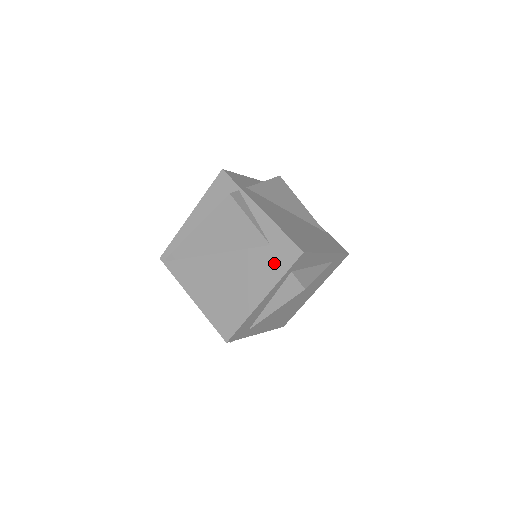
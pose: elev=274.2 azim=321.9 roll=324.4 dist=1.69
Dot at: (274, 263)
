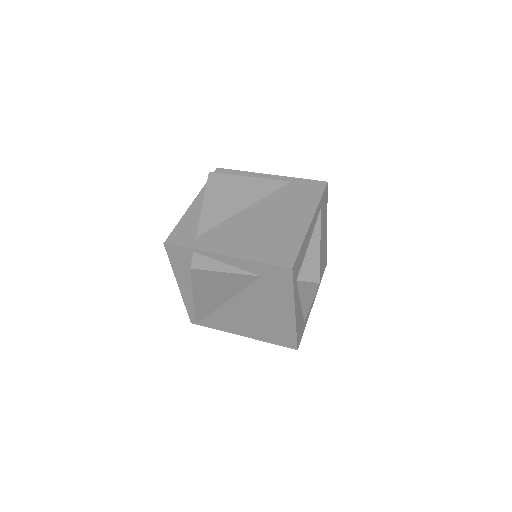
Dot at: (277, 287)
